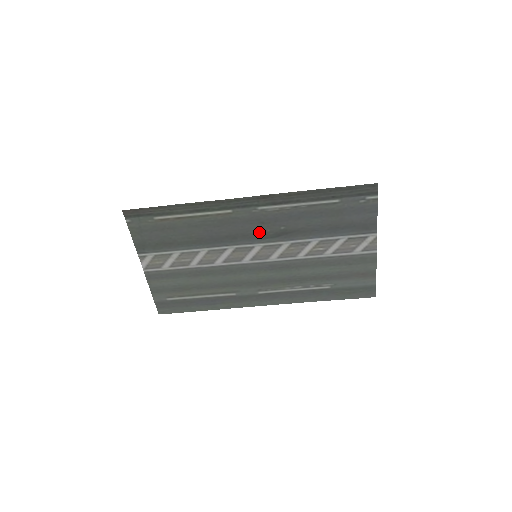
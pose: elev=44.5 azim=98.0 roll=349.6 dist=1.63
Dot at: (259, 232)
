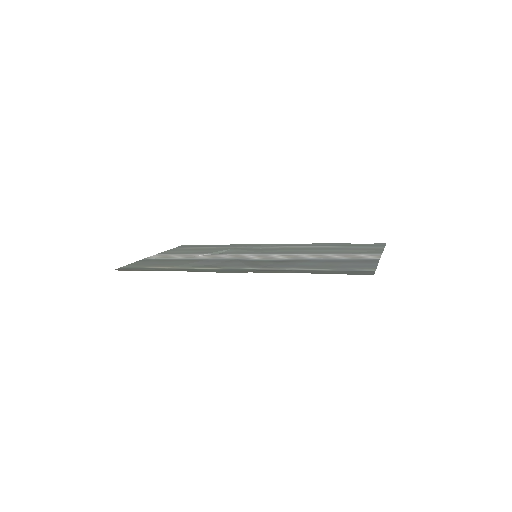
Dot at: (253, 262)
